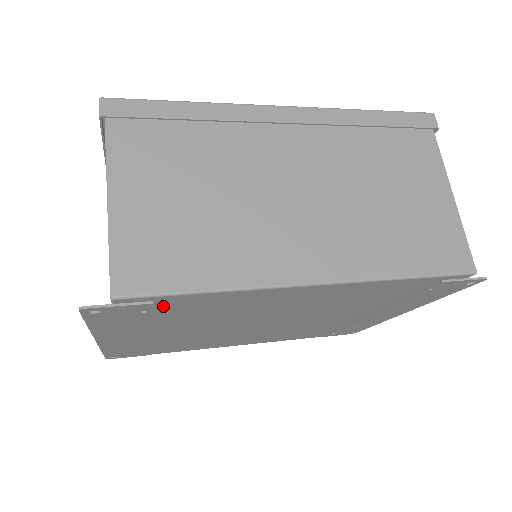
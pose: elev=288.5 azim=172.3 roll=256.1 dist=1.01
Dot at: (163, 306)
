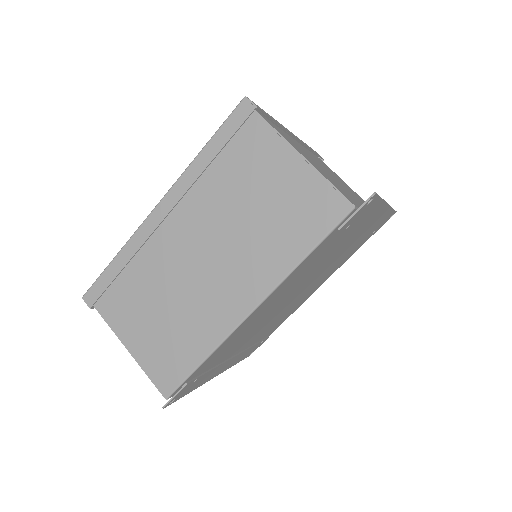
Dot at: (199, 373)
